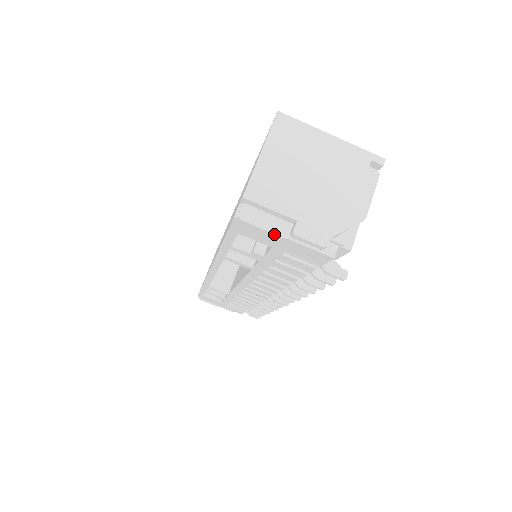
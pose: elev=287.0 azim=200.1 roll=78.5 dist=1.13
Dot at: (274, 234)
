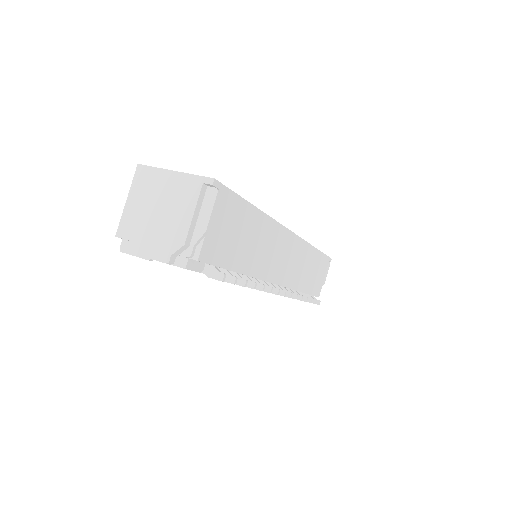
Dot at: occluded
